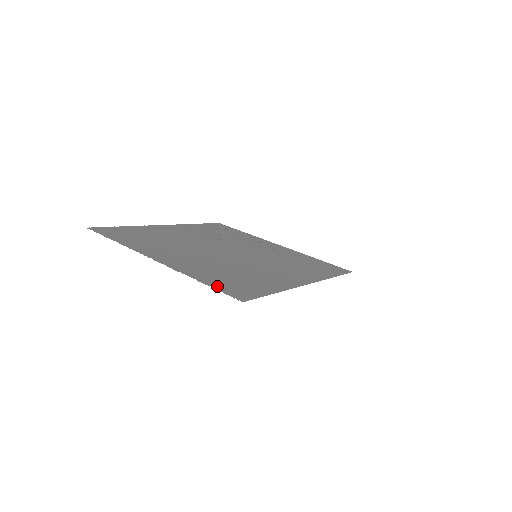
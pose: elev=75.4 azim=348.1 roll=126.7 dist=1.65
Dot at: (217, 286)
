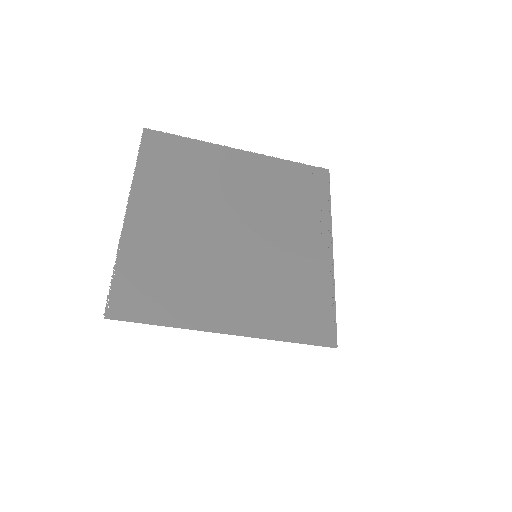
Dot at: (119, 283)
